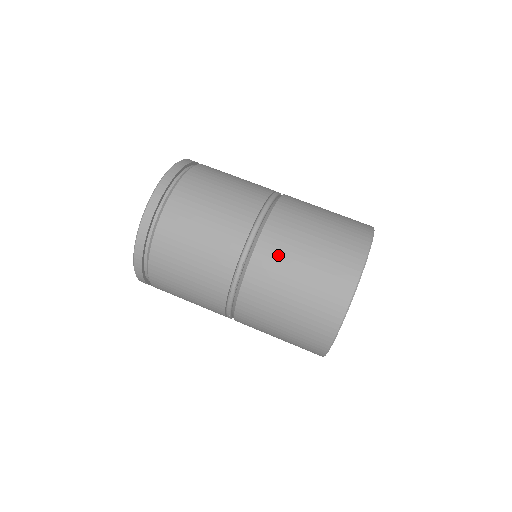
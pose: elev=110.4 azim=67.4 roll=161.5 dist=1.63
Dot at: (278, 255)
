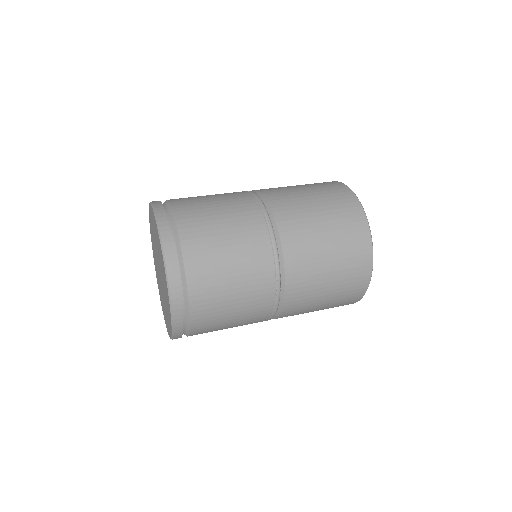
Dot at: (305, 254)
